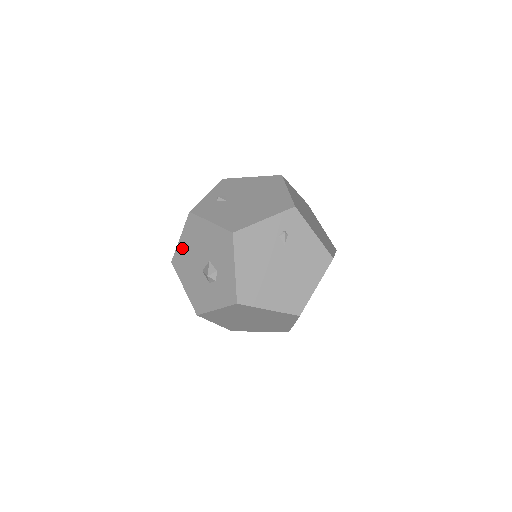
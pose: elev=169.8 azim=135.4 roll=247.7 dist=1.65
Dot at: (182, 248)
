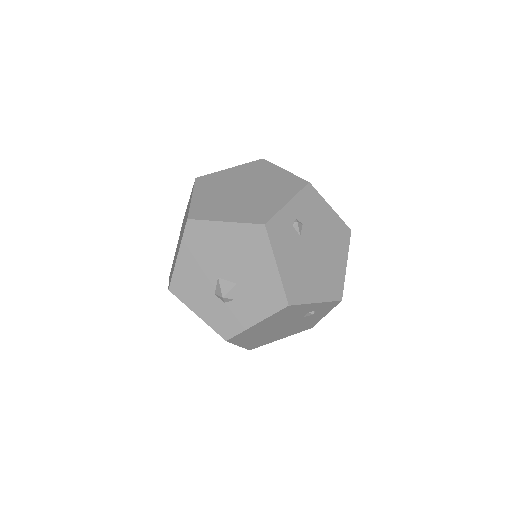
Dot at: (217, 232)
